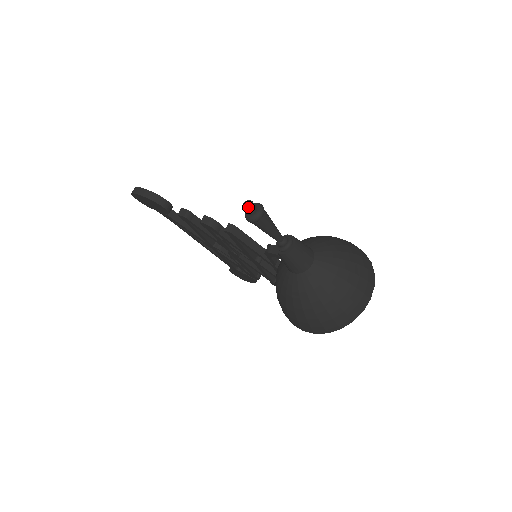
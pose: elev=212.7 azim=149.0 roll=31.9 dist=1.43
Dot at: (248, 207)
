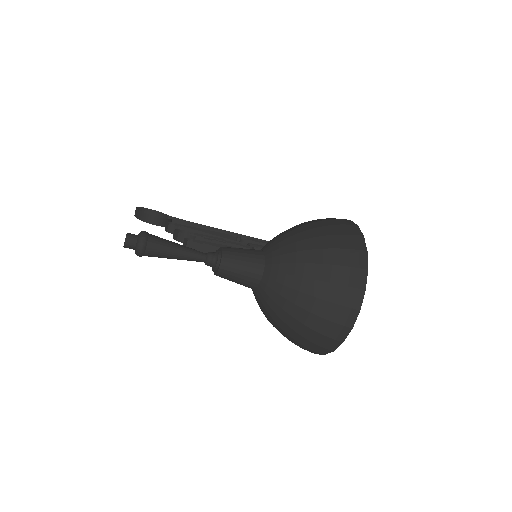
Dot at: (124, 243)
